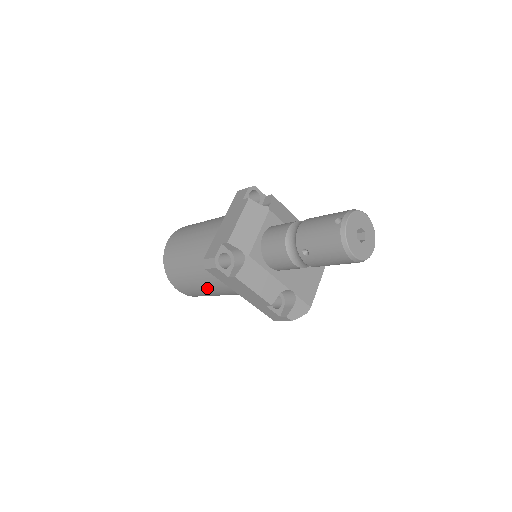
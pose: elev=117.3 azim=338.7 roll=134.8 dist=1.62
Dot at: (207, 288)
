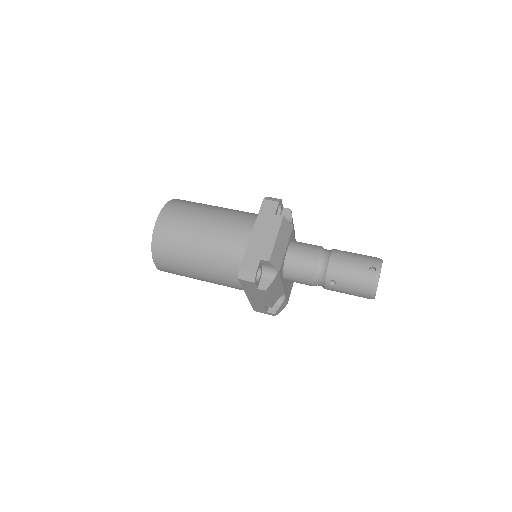
Dot at: (204, 278)
